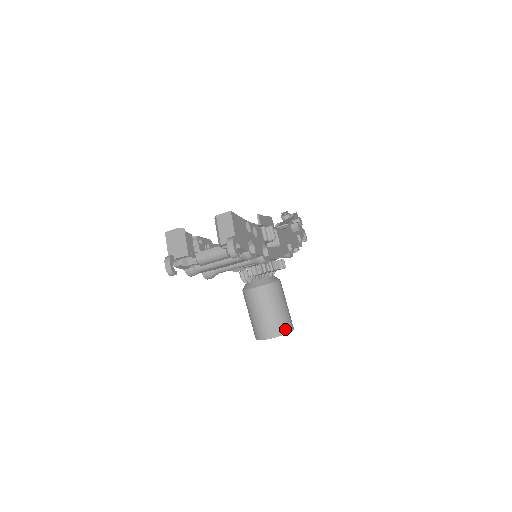
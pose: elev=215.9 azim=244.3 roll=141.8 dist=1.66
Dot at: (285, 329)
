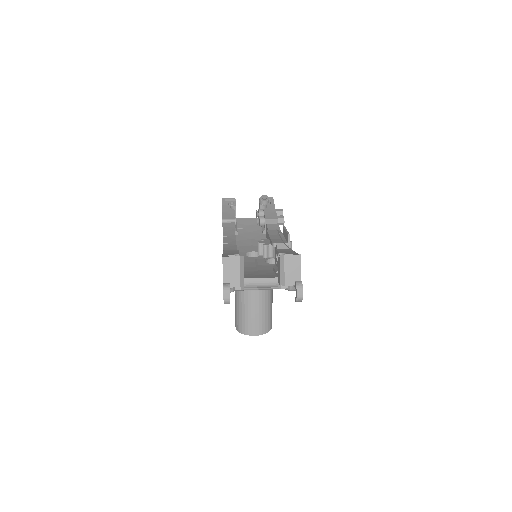
Dot at: (270, 327)
